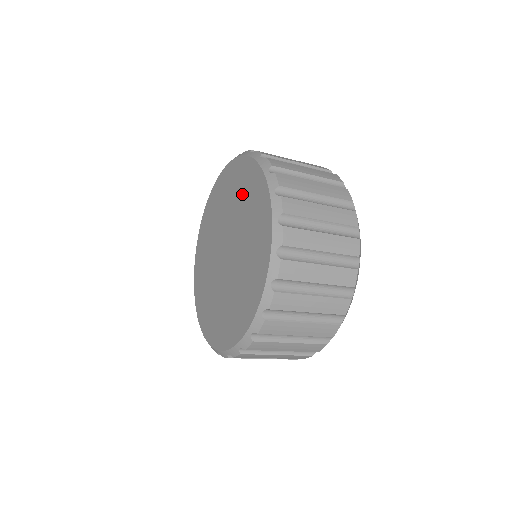
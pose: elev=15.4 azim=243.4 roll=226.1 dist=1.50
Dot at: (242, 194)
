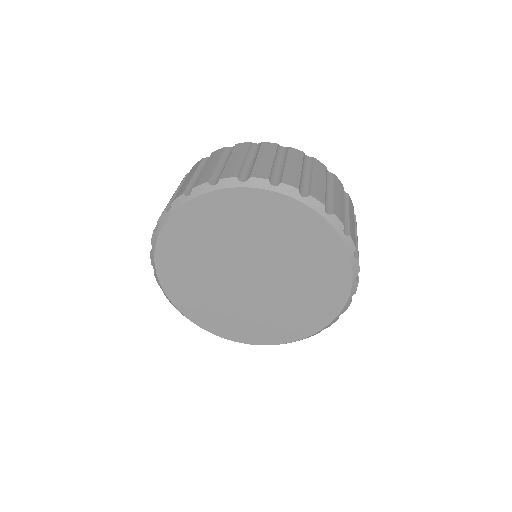
Dot at: (275, 229)
